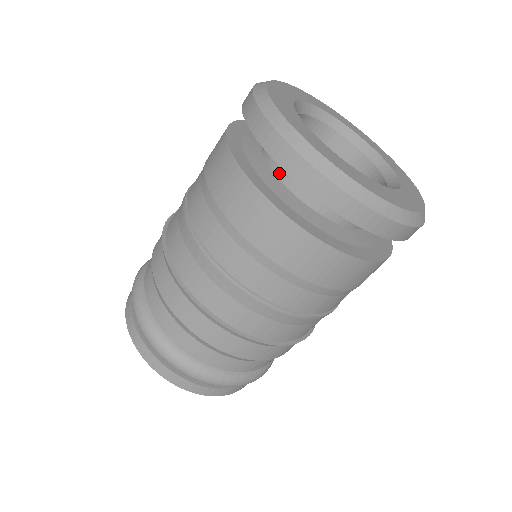
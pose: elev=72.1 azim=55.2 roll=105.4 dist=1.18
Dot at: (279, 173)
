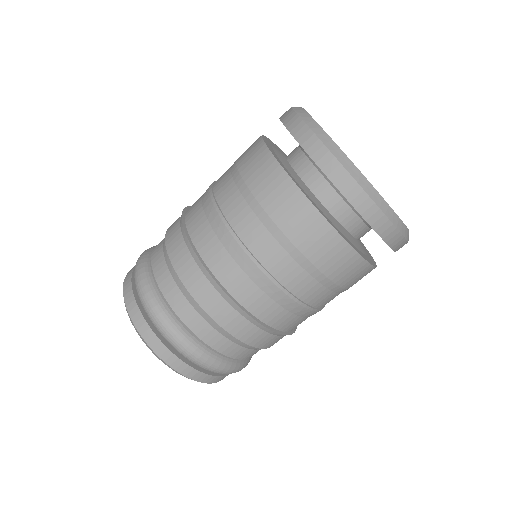
Dot at: (309, 183)
